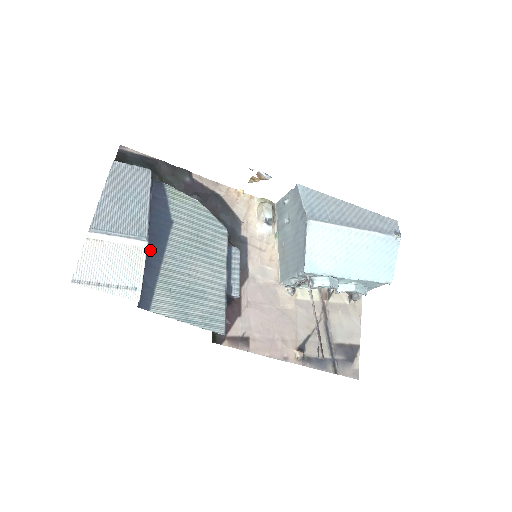
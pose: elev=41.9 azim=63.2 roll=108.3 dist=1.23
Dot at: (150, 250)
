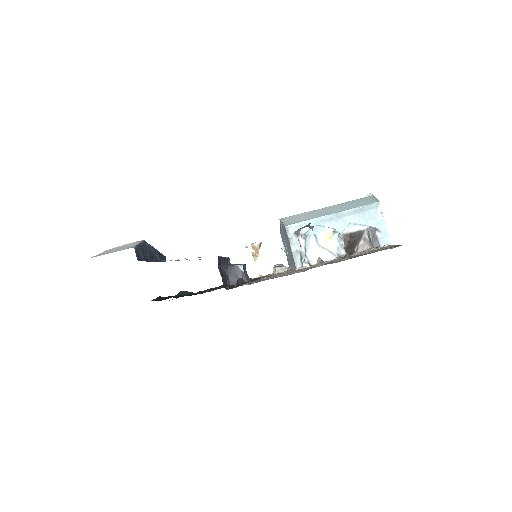
Dot at: occluded
